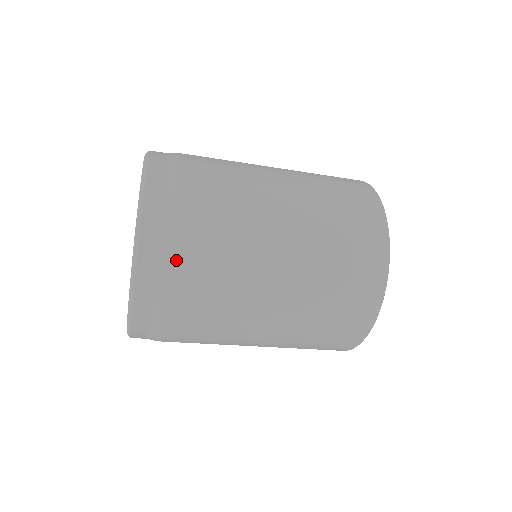
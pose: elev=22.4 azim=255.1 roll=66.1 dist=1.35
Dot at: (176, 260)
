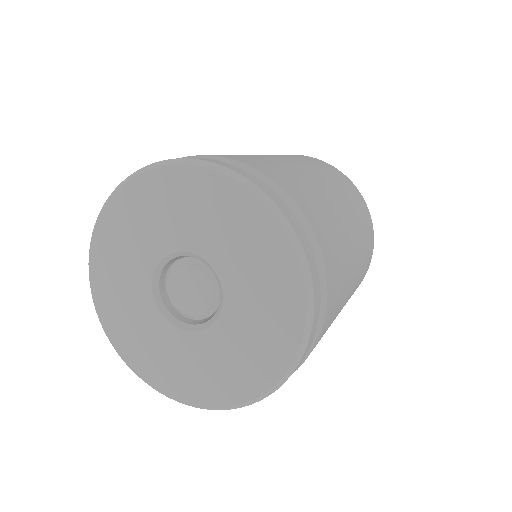
Dot at: (329, 280)
